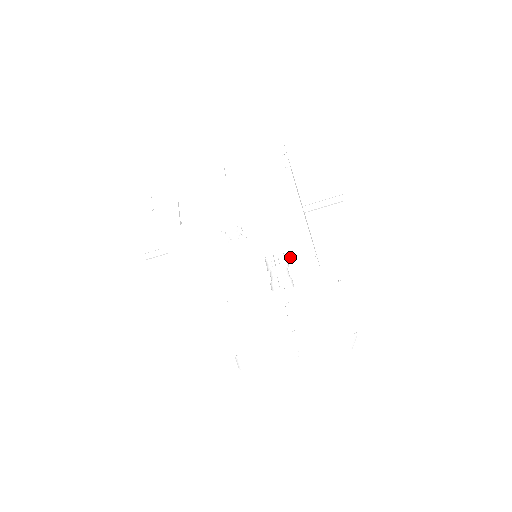
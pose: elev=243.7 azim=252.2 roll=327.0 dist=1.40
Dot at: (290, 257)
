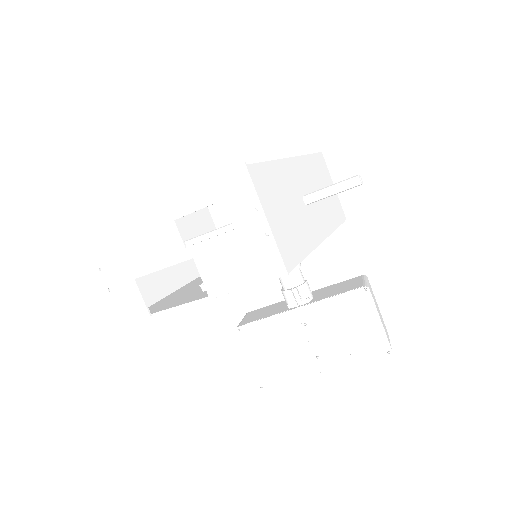
Dot at: occluded
